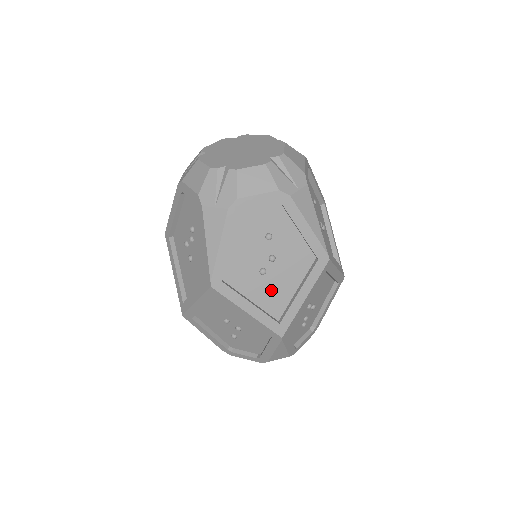
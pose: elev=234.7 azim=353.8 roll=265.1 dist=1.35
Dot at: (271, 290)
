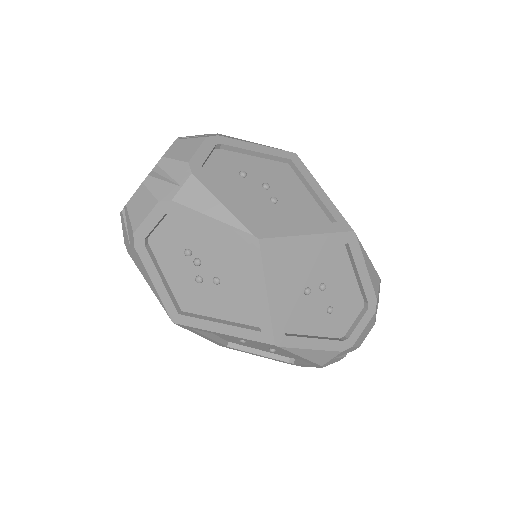
Dot at: (297, 209)
